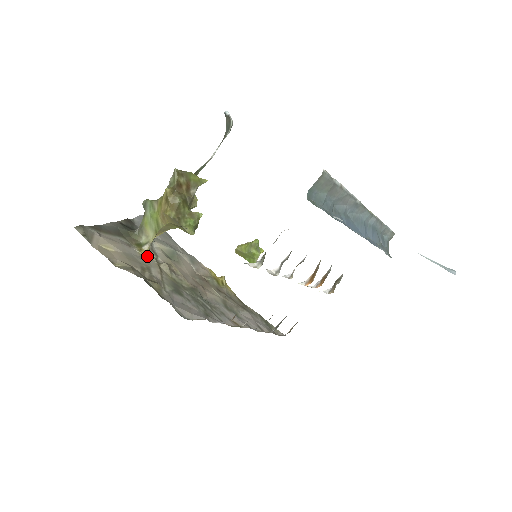
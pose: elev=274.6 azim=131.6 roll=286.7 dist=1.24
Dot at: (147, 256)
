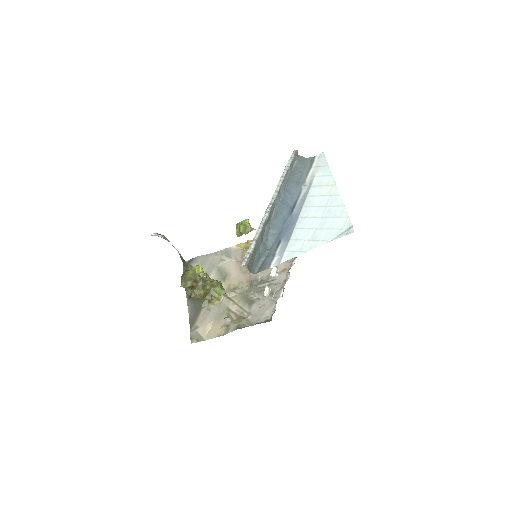
Dot at: (219, 302)
